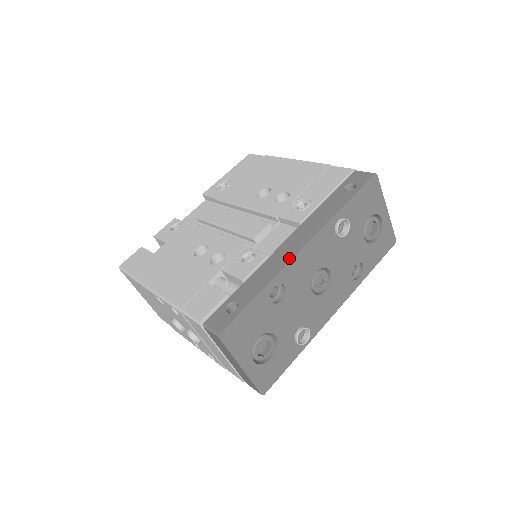
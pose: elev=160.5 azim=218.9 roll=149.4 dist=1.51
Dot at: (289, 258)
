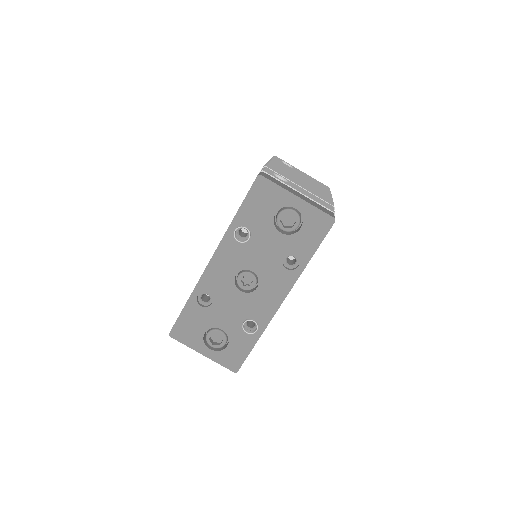
Dot at: (203, 272)
